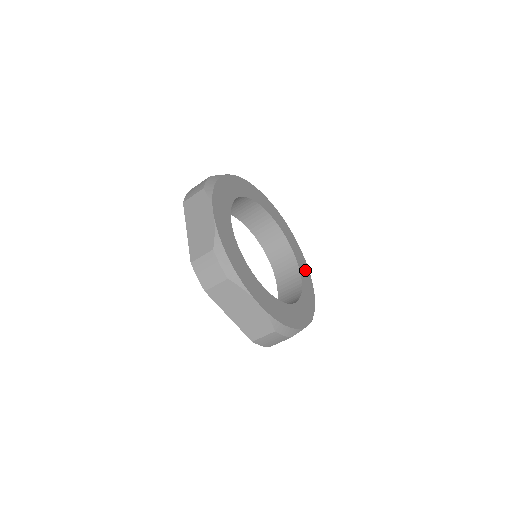
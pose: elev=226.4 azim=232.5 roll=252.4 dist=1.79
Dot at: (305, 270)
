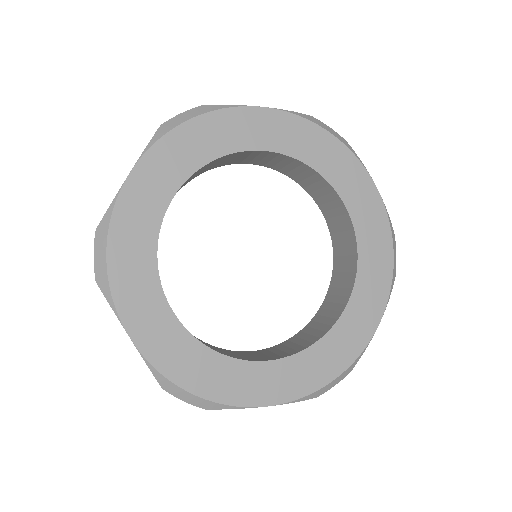
Dot at: (361, 190)
